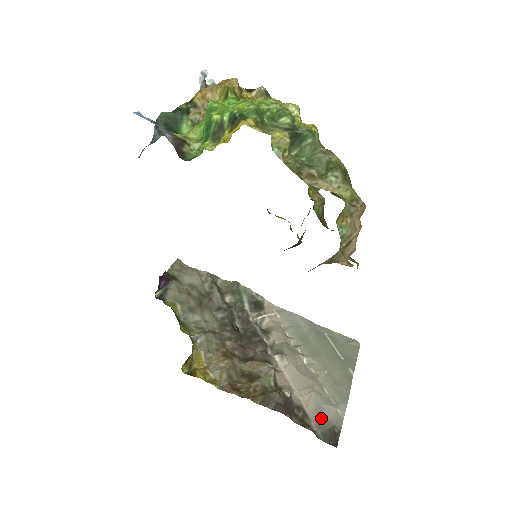
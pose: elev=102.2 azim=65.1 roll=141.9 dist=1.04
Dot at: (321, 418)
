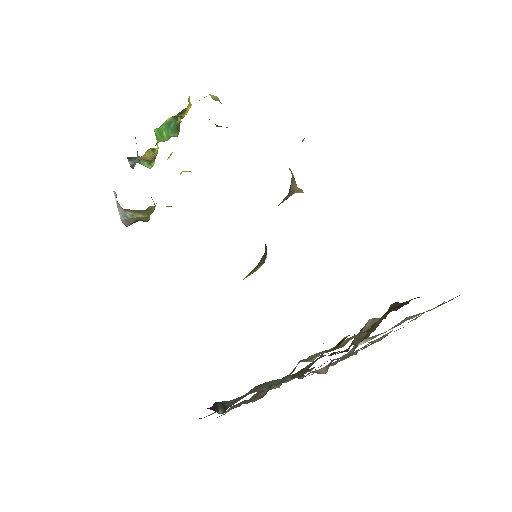
Dot at: (433, 308)
